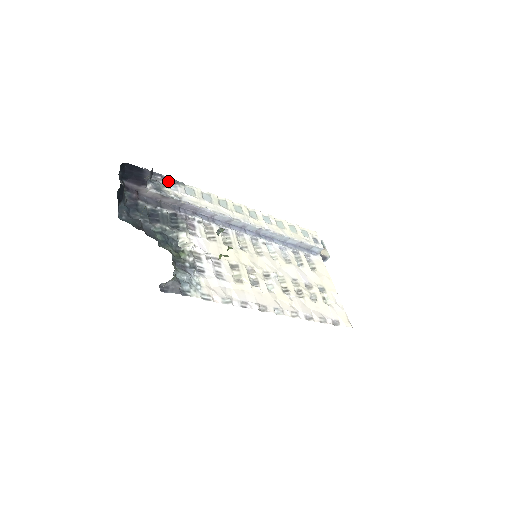
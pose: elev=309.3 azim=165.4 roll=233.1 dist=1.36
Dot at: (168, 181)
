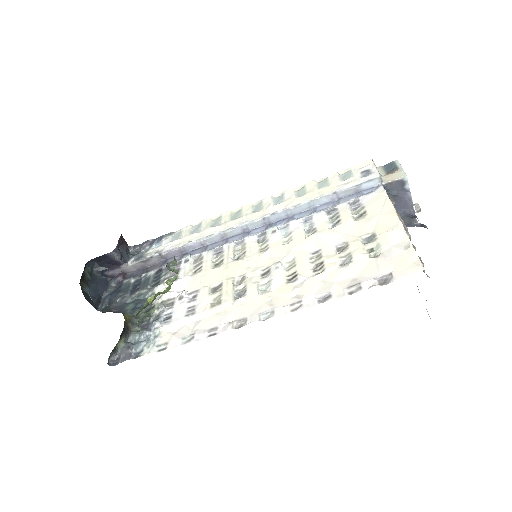
Dot at: (156, 241)
